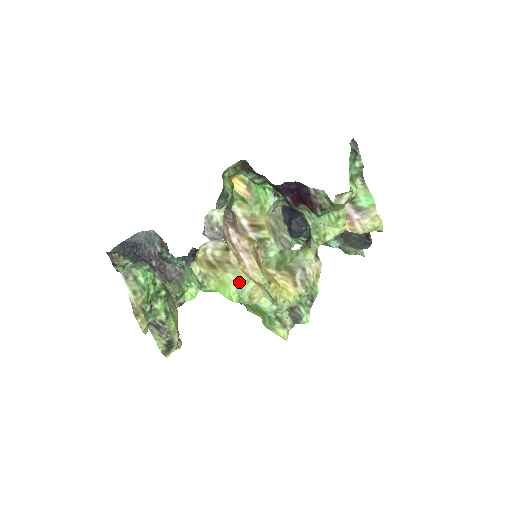
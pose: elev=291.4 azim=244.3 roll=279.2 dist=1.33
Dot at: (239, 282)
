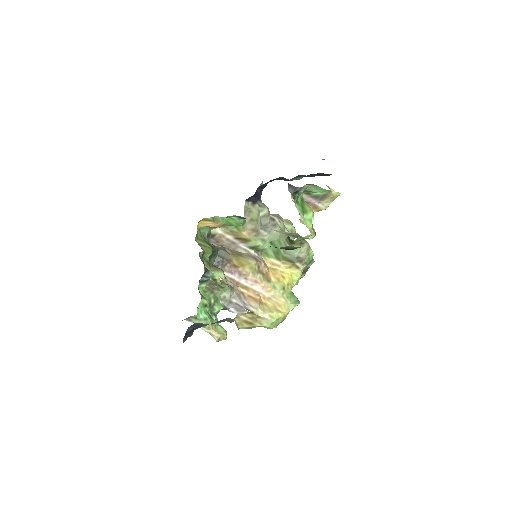
Dot at: (273, 324)
